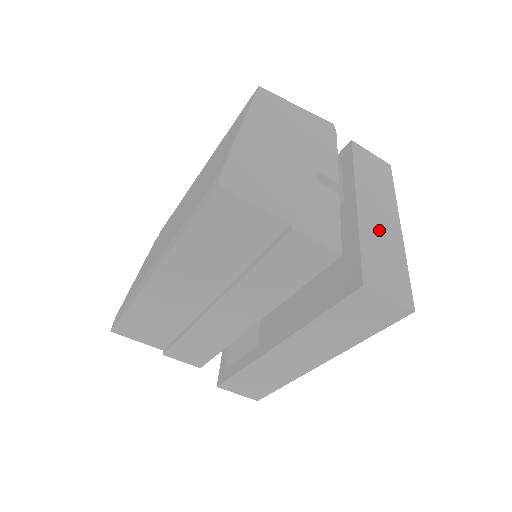
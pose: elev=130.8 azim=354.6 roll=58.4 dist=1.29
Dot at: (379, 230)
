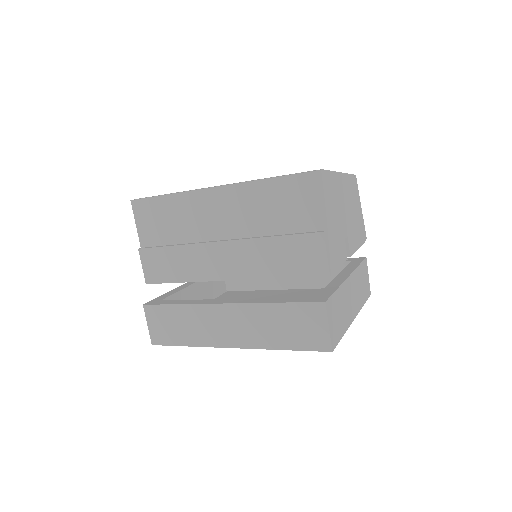
Dot at: (347, 301)
